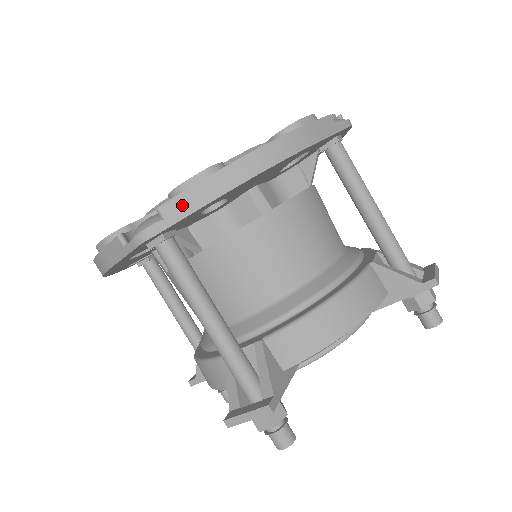
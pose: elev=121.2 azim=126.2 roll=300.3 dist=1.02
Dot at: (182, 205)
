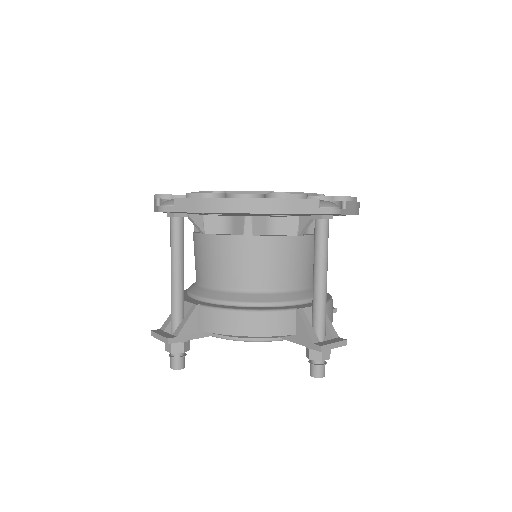
Dot at: (185, 204)
